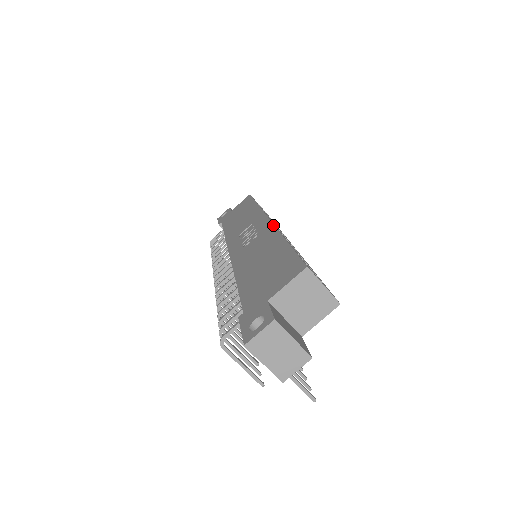
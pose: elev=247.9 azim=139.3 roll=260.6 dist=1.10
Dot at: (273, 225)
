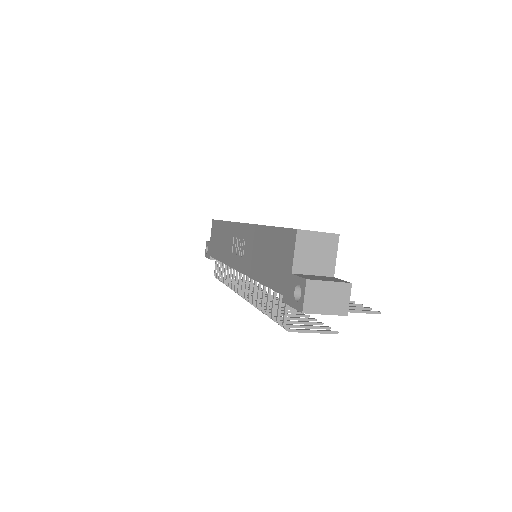
Dot at: (249, 224)
